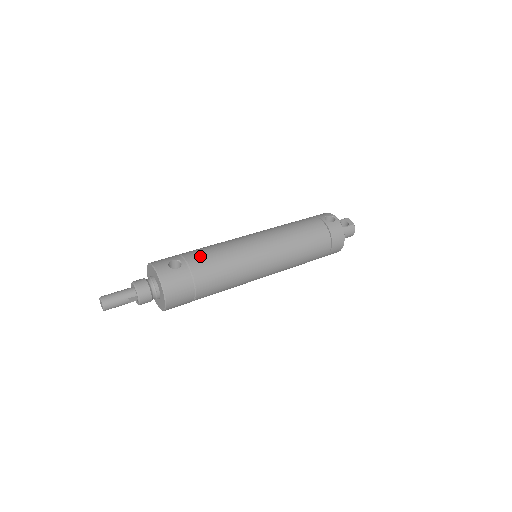
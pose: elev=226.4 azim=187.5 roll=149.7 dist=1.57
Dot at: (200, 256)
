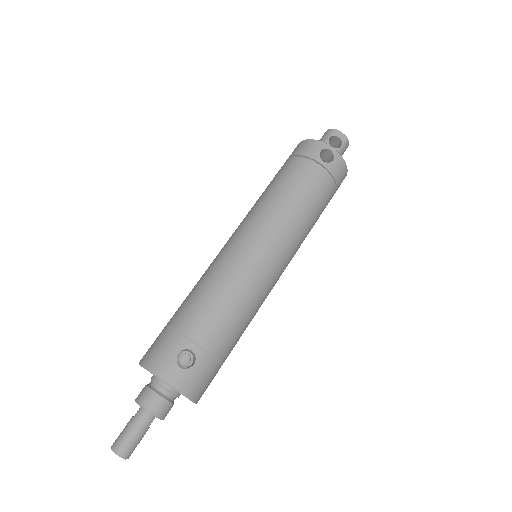
Dot at: (209, 325)
